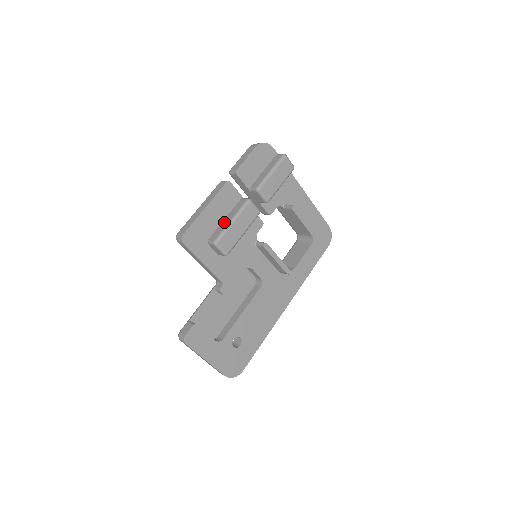
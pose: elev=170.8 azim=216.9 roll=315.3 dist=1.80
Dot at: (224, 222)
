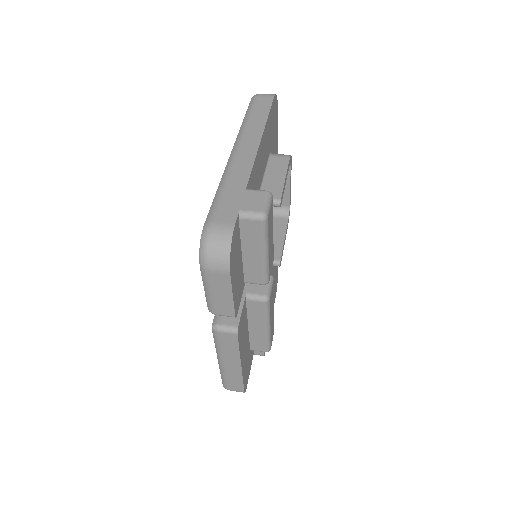
Dot at: (254, 332)
